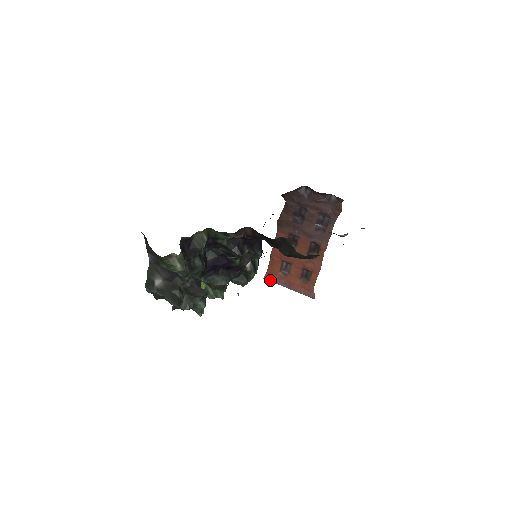
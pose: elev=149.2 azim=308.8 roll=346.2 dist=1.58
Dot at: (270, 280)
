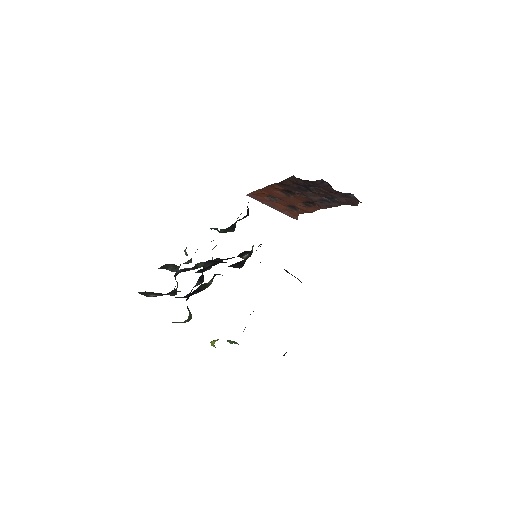
Dot at: occluded
